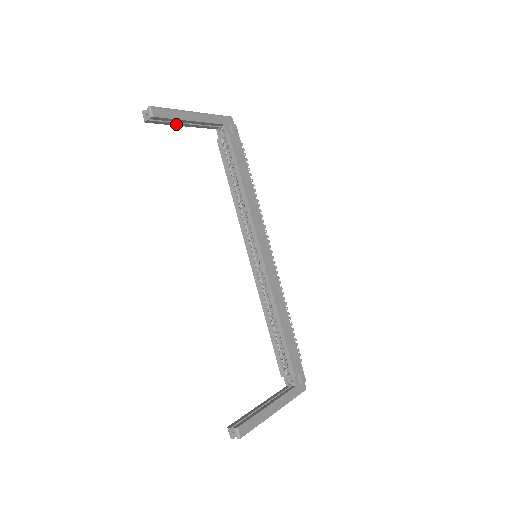
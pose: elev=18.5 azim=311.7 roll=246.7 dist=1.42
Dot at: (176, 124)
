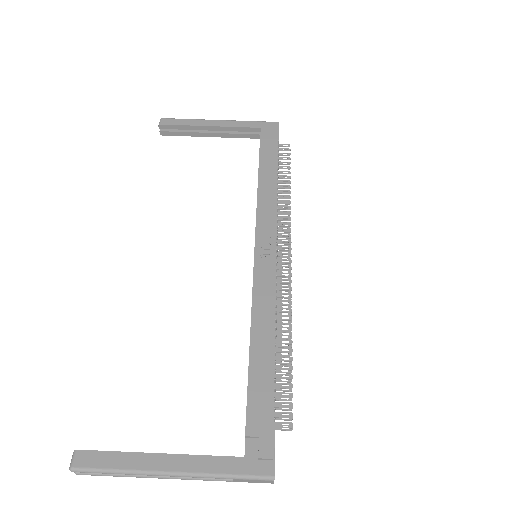
Dot at: (199, 135)
